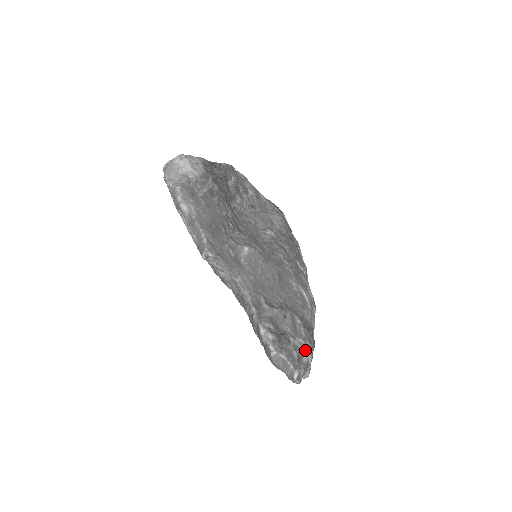
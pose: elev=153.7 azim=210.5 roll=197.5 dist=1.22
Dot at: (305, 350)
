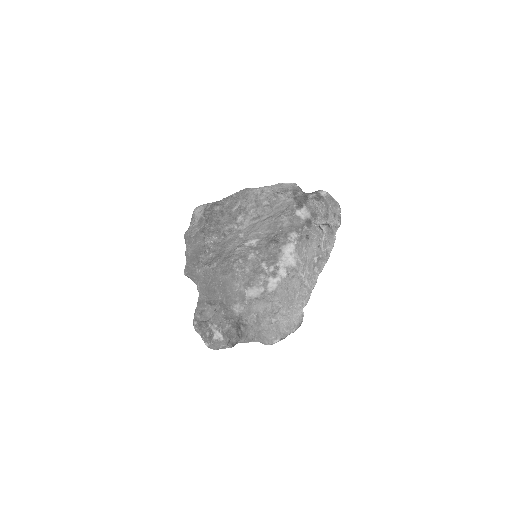
Dot at: (216, 332)
